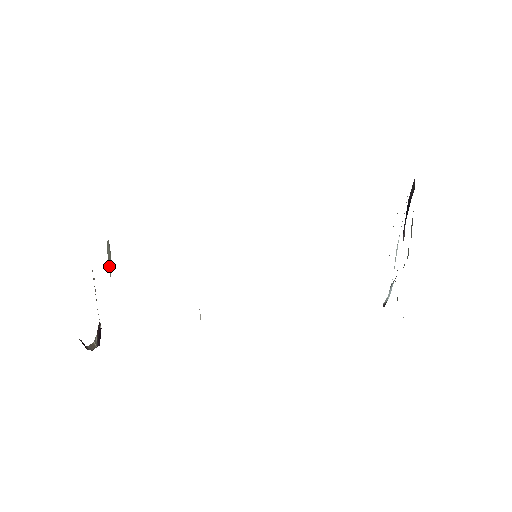
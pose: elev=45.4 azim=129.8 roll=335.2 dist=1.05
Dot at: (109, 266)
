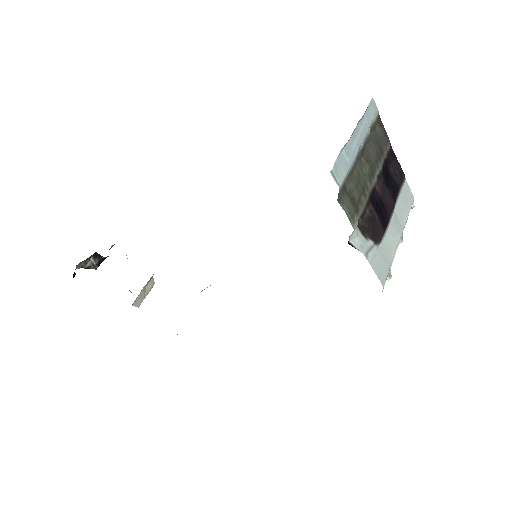
Dot at: (139, 296)
